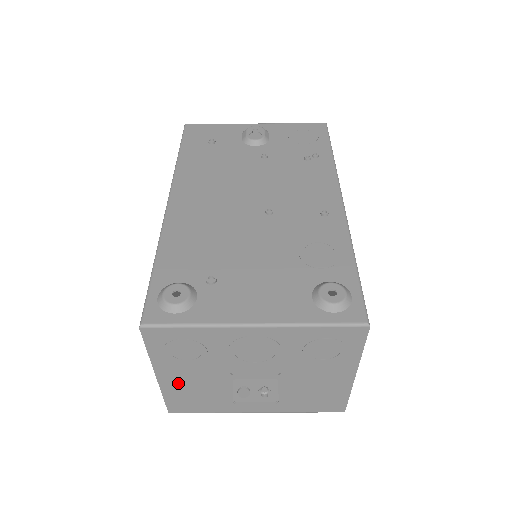
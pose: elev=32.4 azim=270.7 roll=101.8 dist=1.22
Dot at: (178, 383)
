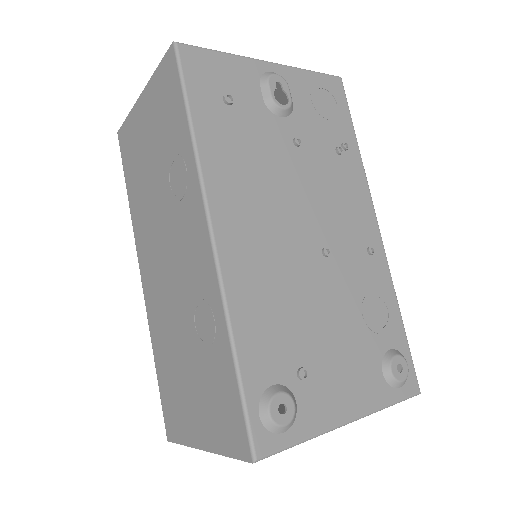
Dot at: occluded
